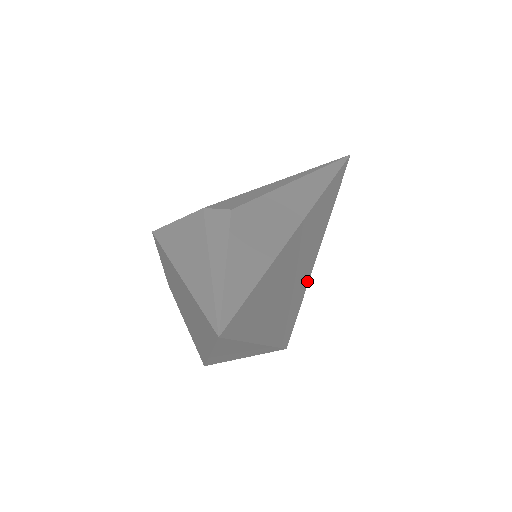
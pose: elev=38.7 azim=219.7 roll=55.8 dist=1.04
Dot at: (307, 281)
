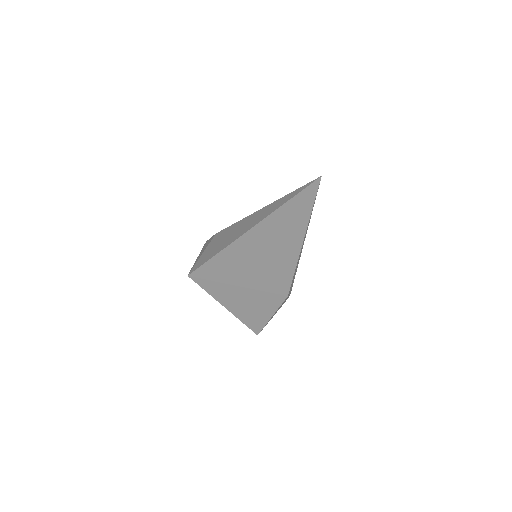
Dot at: (296, 256)
